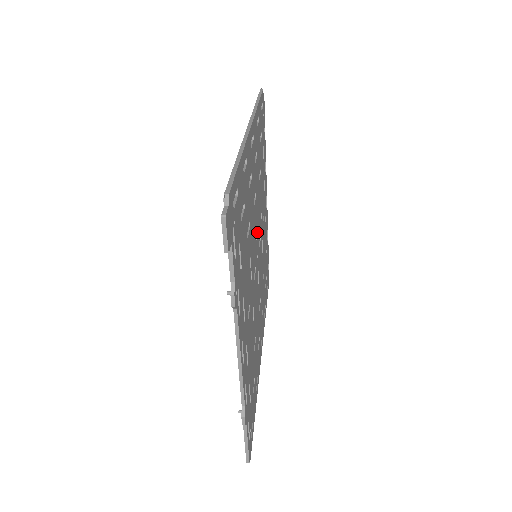
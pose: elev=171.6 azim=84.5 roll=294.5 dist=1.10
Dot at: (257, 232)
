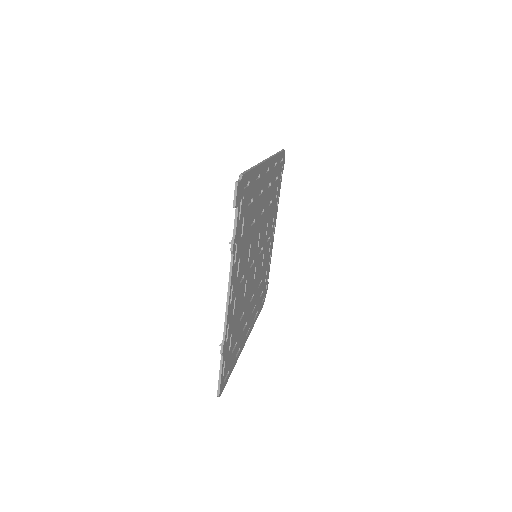
Dot at: (260, 239)
